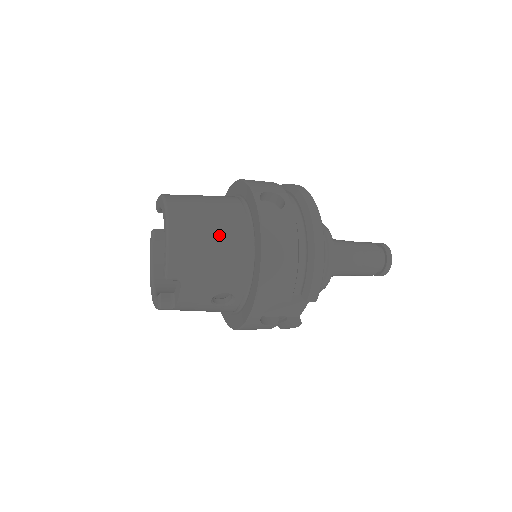
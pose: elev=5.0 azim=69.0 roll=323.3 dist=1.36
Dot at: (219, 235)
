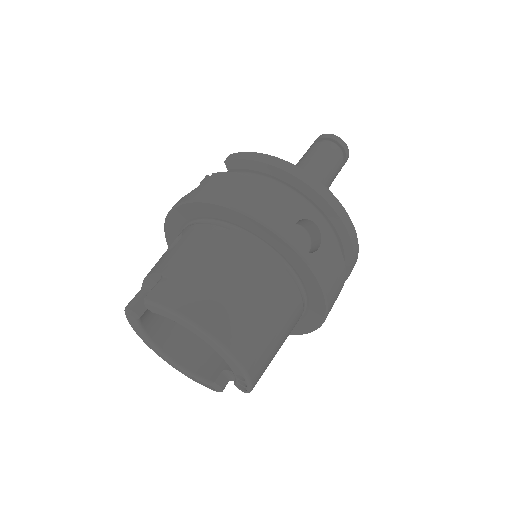
Dot at: (278, 317)
